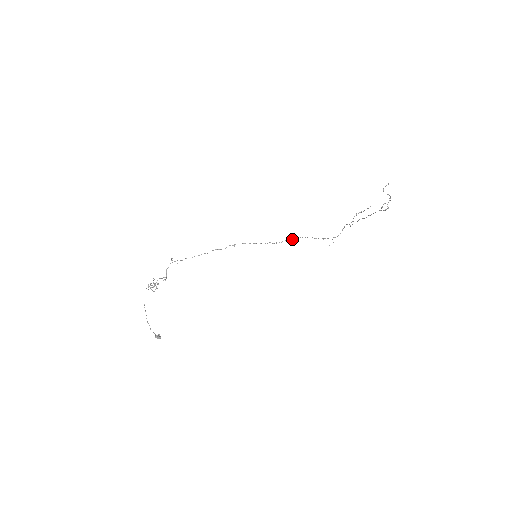
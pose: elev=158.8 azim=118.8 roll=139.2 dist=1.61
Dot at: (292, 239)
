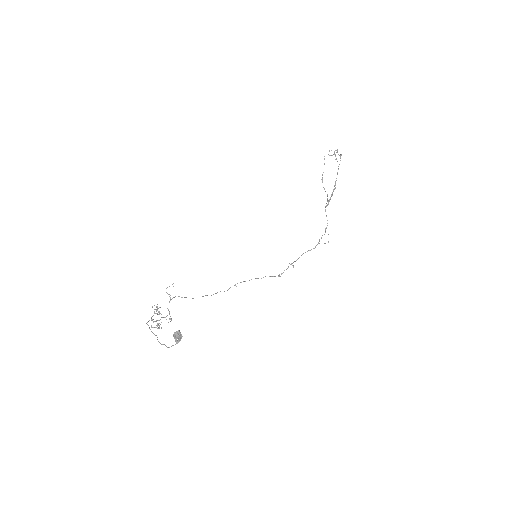
Dot at: (292, 263)
